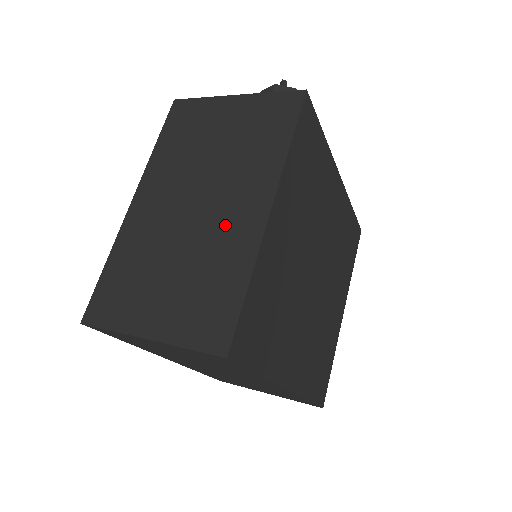
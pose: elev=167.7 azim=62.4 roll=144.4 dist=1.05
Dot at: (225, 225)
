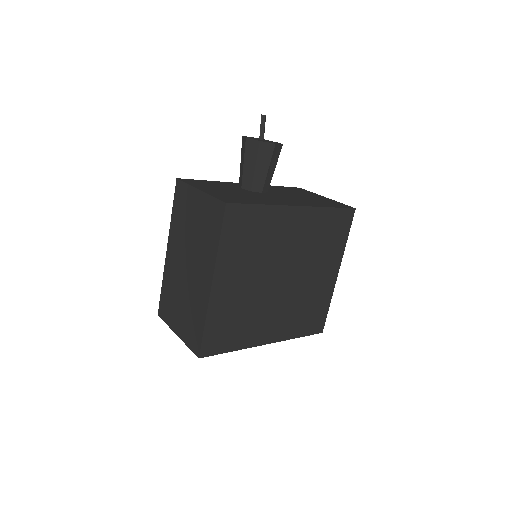
Dot at: (197, 286)
